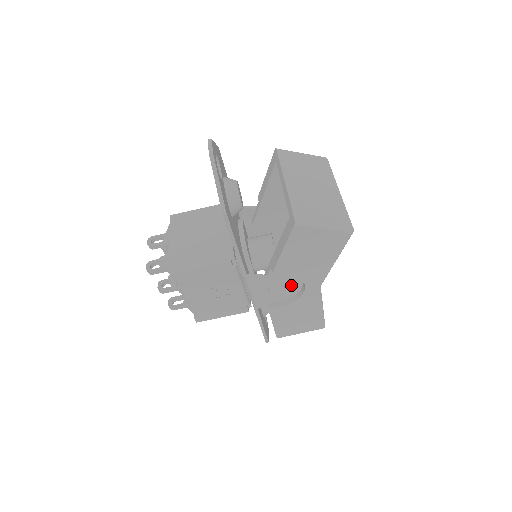
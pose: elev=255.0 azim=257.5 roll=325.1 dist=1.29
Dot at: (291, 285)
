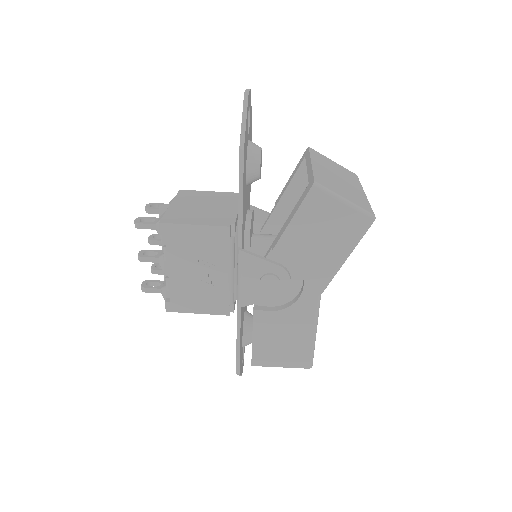
Dot at: (288, 281)
